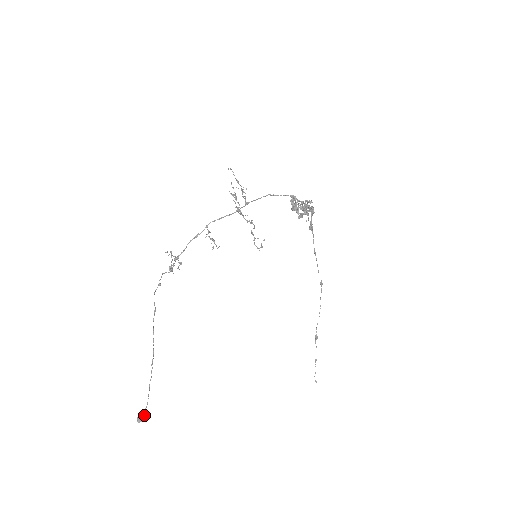
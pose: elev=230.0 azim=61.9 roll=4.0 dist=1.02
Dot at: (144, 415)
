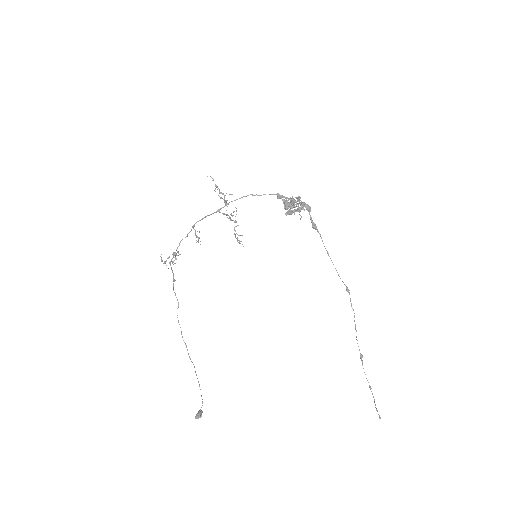
Dot at: (200, 413)
